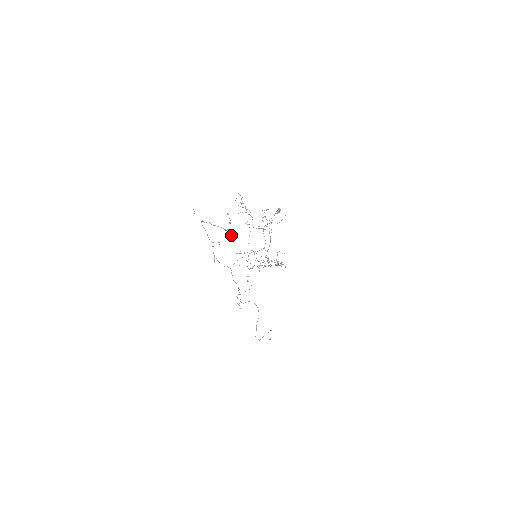
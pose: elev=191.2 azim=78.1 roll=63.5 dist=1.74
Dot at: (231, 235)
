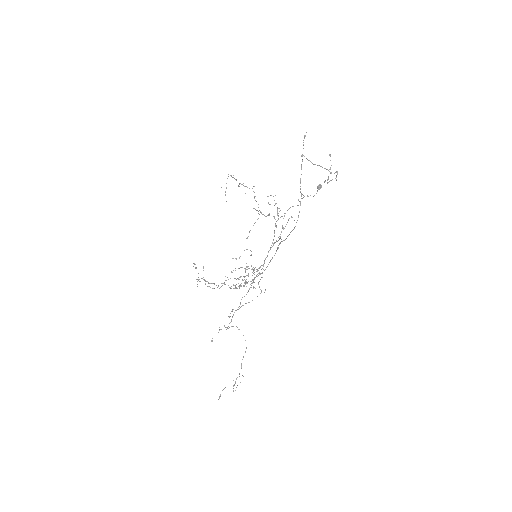
Dot at: occluded
